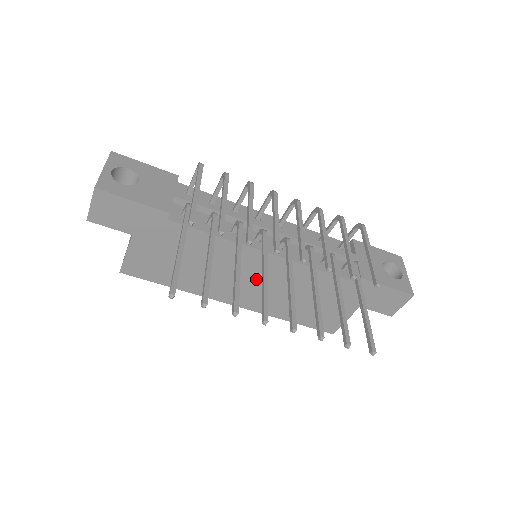
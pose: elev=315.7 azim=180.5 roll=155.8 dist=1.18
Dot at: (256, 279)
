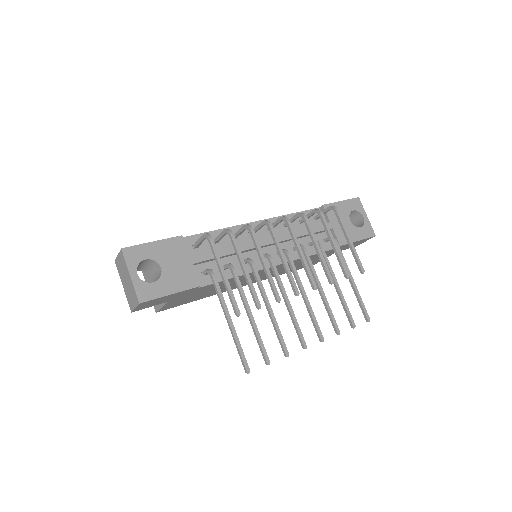
Dot at: (262, 275)
